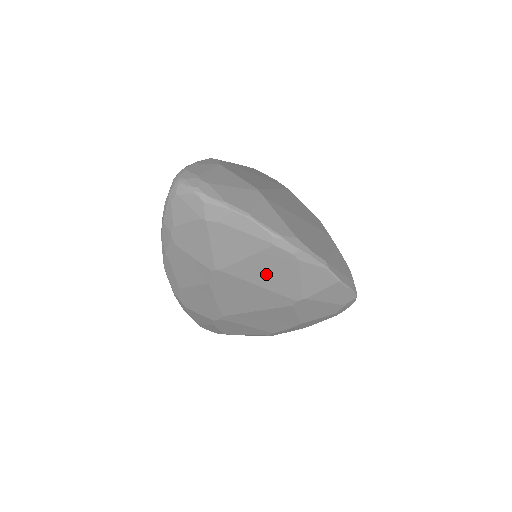
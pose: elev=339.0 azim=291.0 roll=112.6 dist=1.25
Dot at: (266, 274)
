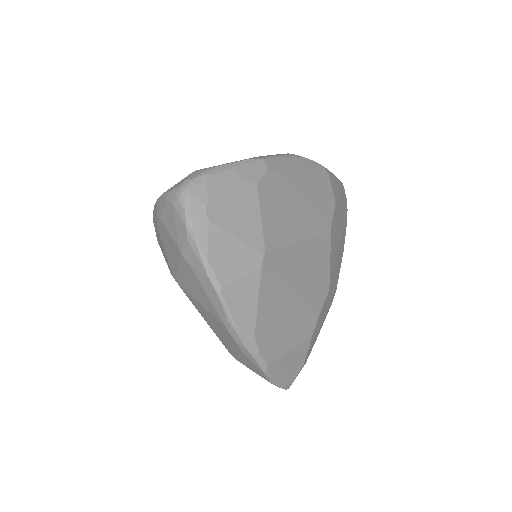
Dot at: (213, 325)
